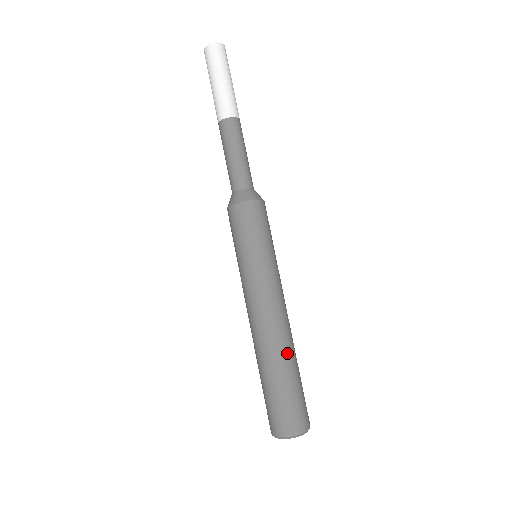
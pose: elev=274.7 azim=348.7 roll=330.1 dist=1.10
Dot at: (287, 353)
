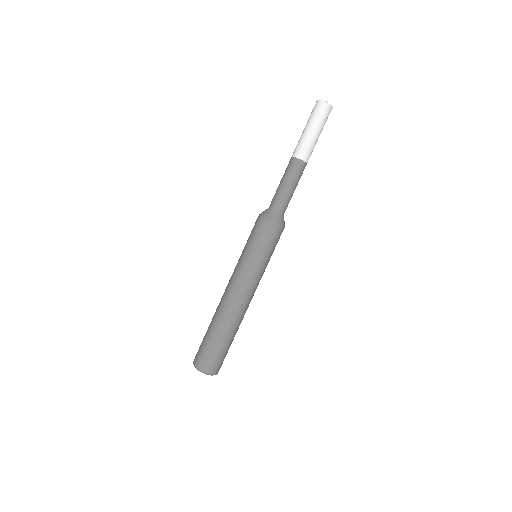
Dot at: (221, 321)
